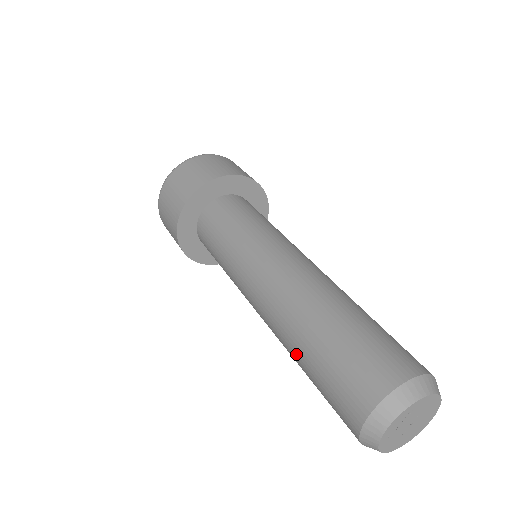
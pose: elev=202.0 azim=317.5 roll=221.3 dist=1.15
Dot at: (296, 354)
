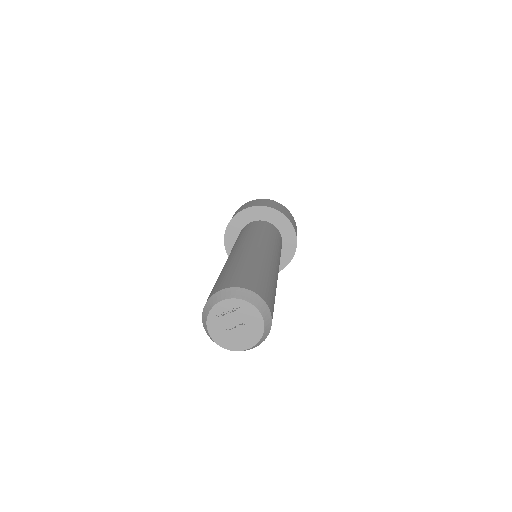
Dot at: occluded
